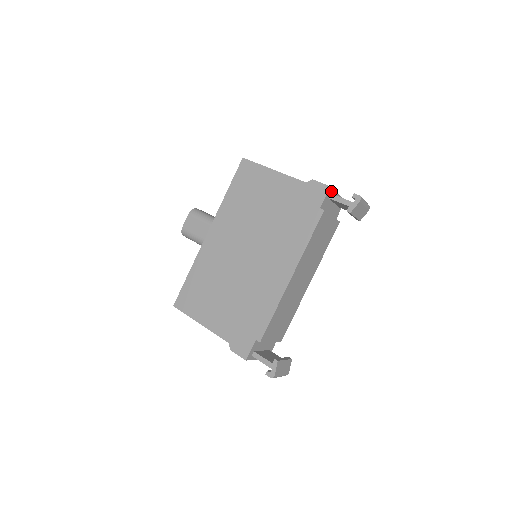
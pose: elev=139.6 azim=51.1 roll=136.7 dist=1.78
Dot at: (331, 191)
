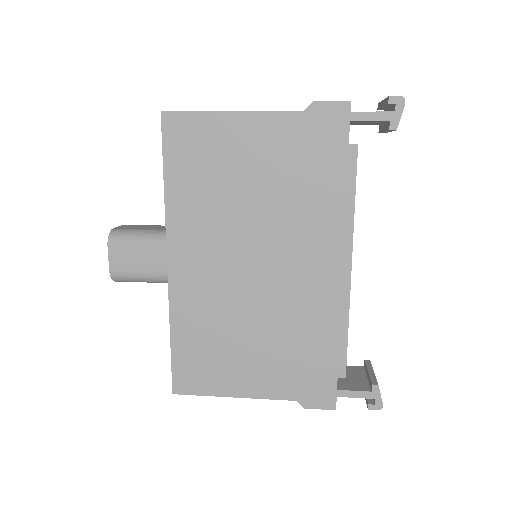
Dot at: occluded
